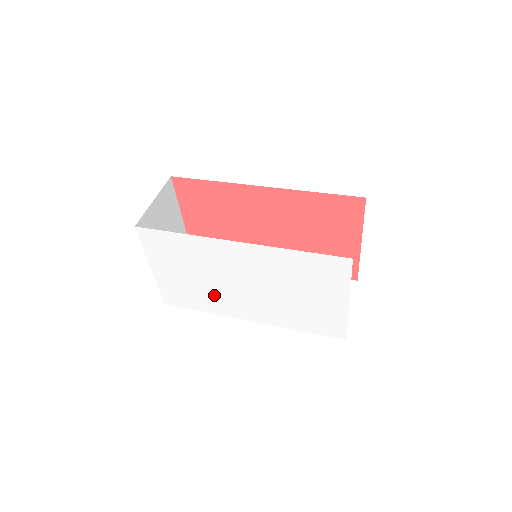
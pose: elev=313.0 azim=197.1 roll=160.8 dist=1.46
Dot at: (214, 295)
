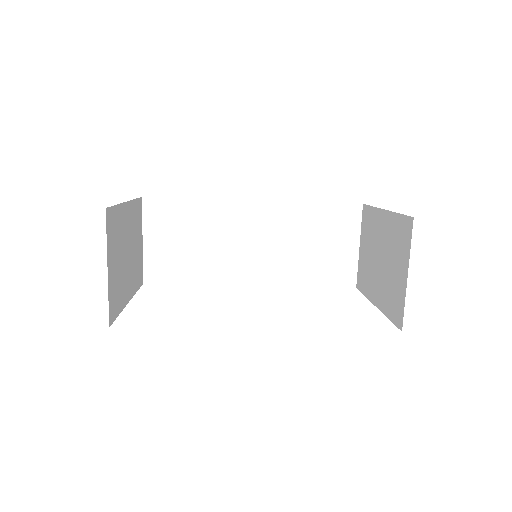
Dot at: occluded
